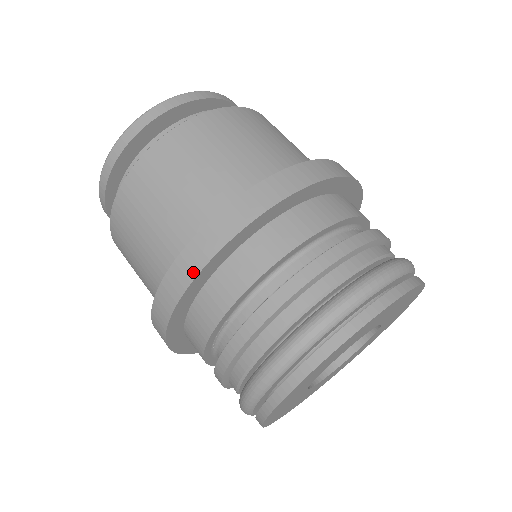
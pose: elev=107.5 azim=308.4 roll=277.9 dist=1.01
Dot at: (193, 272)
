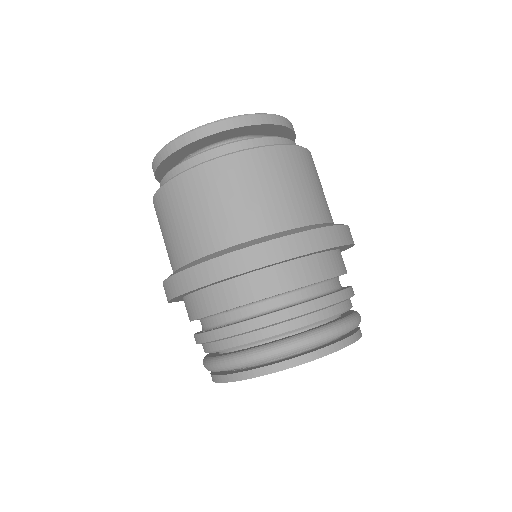
Dot at: (223, 275)
